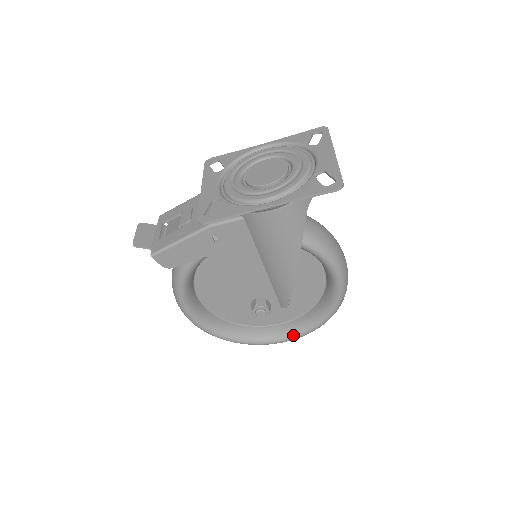
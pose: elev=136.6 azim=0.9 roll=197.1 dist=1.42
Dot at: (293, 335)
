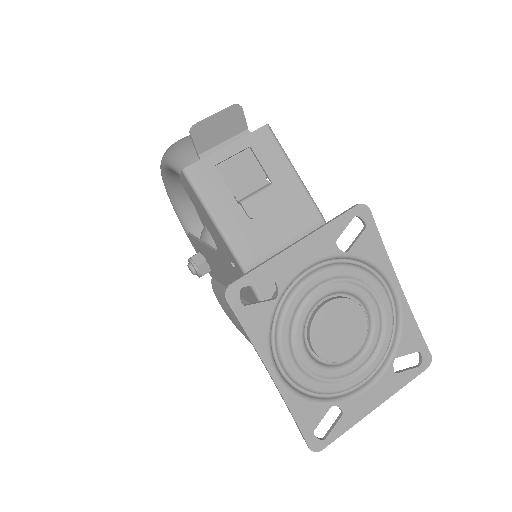
Dot at: occluded
